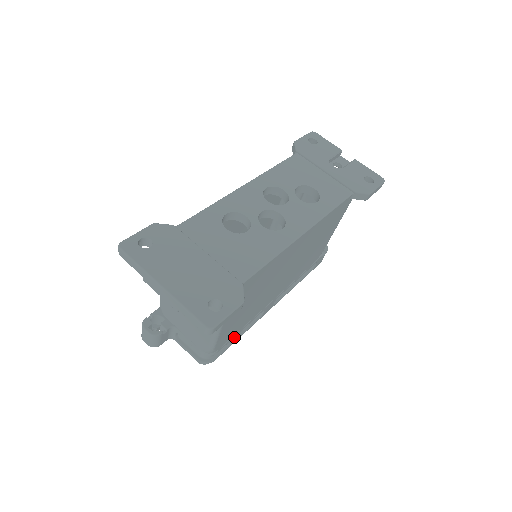
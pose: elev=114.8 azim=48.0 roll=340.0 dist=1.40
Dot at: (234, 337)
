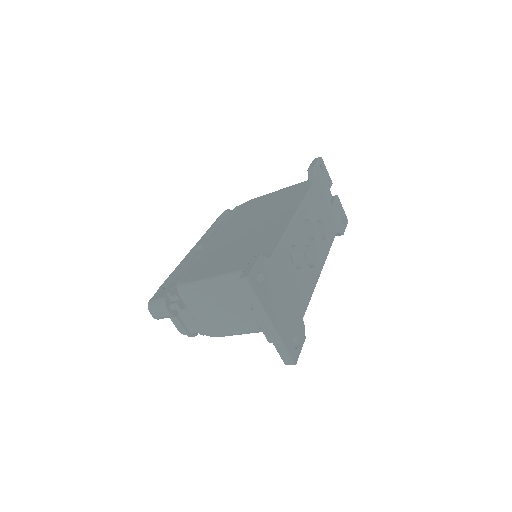
Dot at: occluded
